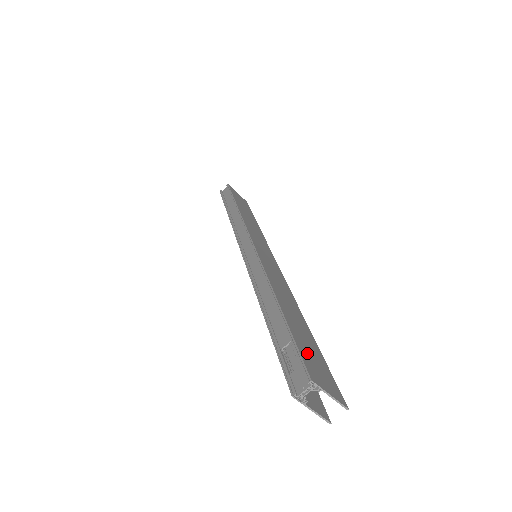
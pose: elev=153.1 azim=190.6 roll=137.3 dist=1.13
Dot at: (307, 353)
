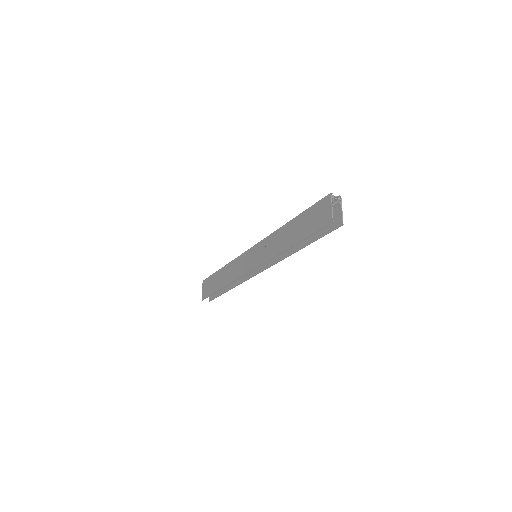
Dot at: occluded
